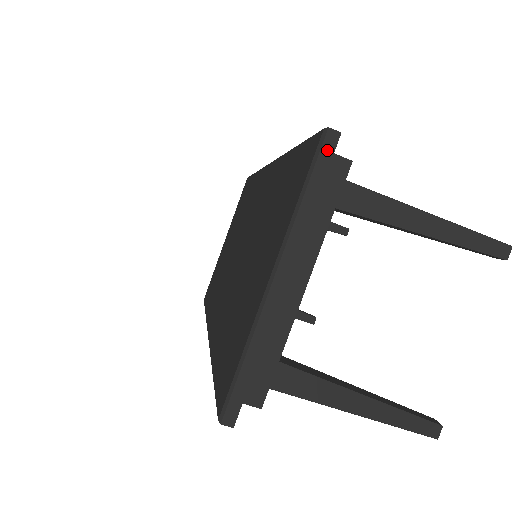
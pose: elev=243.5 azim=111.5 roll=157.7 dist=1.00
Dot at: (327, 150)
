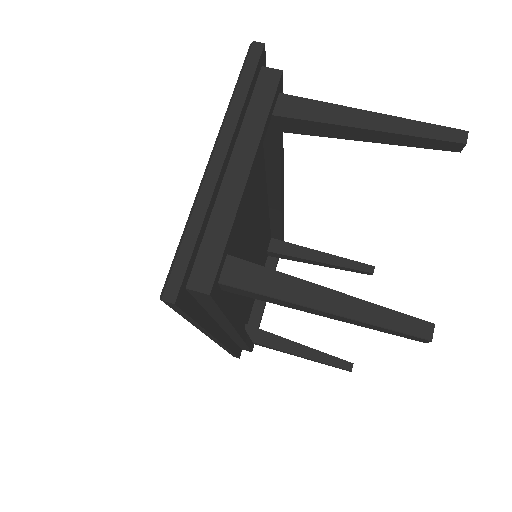
Dot at: (253, 57)
